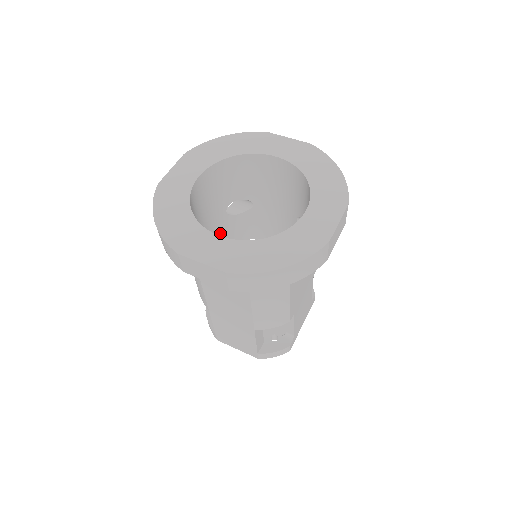
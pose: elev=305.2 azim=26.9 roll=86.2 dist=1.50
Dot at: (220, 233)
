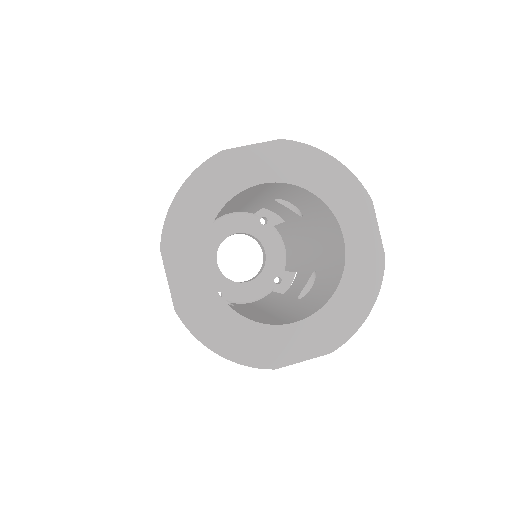
Dot at: (257, 200)
